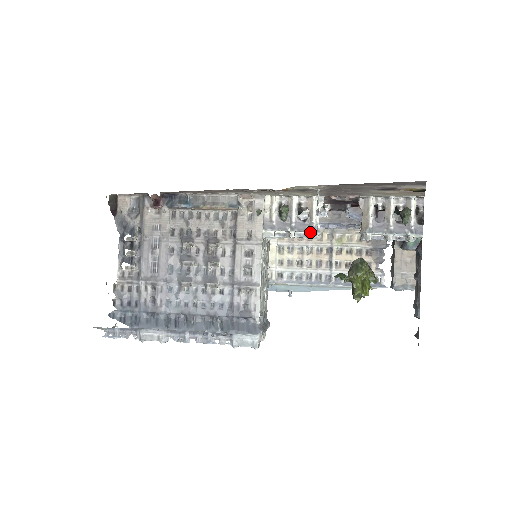
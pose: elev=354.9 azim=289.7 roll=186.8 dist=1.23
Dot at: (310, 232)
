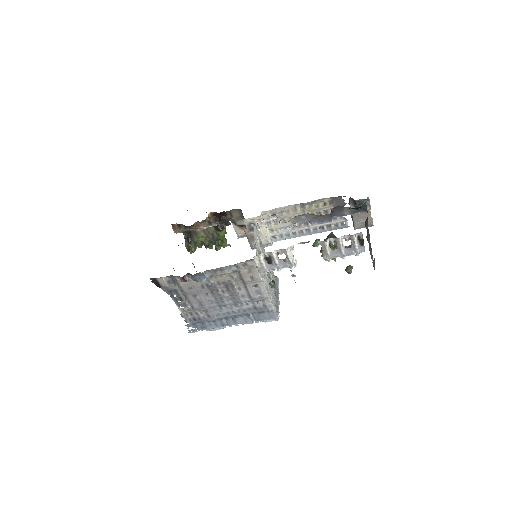
Dot at: occluded
